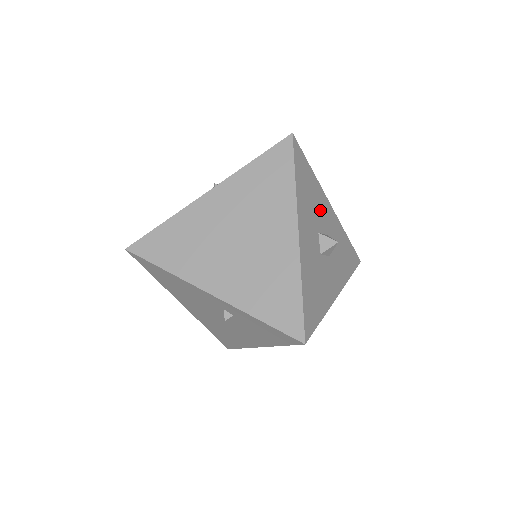
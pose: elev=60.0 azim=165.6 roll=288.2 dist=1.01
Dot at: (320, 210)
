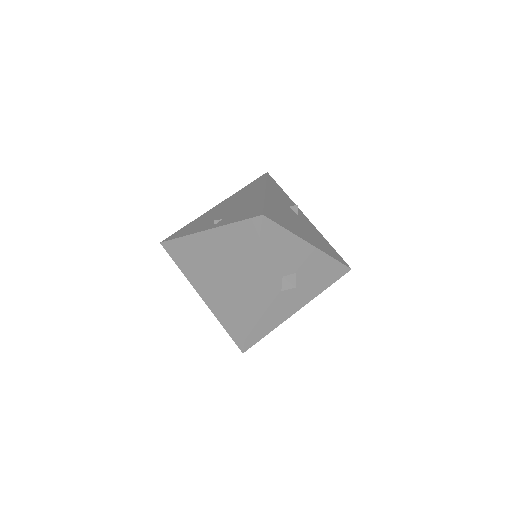
Dot at: (291, 257)
